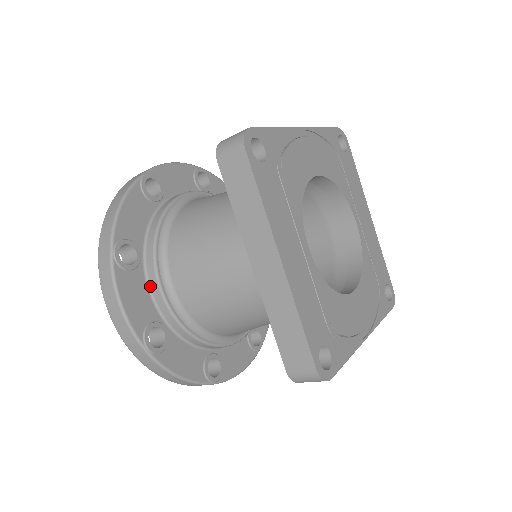
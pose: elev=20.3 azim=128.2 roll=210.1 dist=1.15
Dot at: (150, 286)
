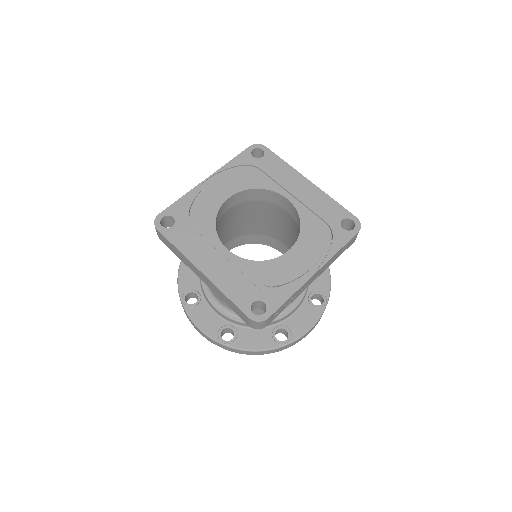
Dot at: (212, 308)
